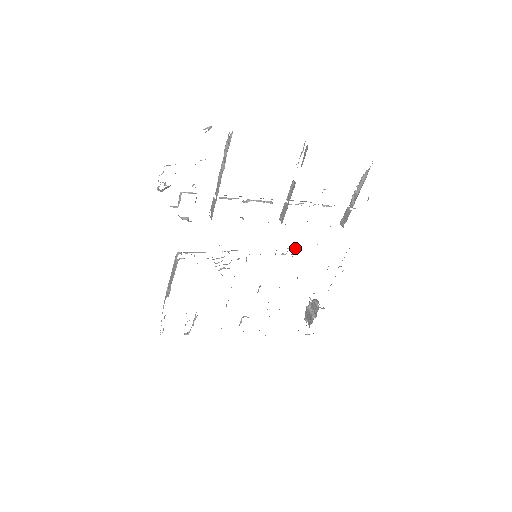
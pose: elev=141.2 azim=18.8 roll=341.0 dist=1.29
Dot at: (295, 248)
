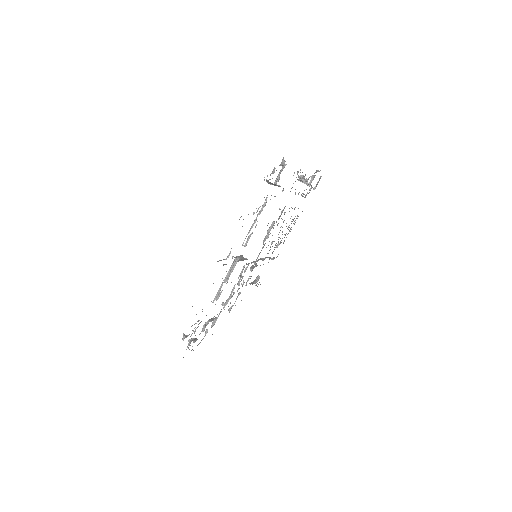
Dot at: (270, 228)
